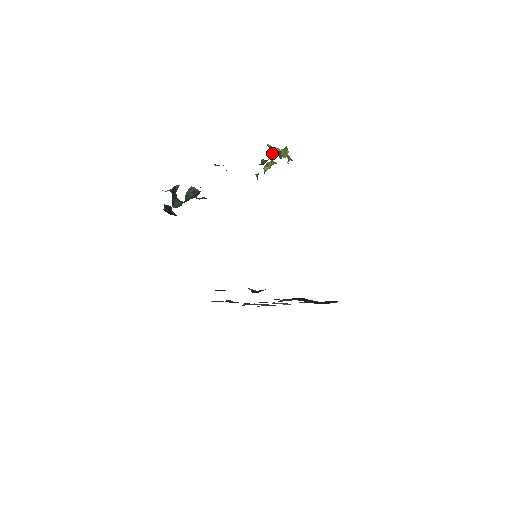
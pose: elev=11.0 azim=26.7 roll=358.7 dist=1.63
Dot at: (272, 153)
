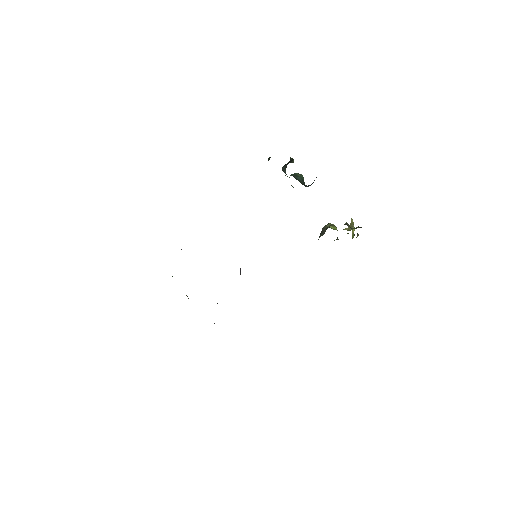
Dot at: occluded
